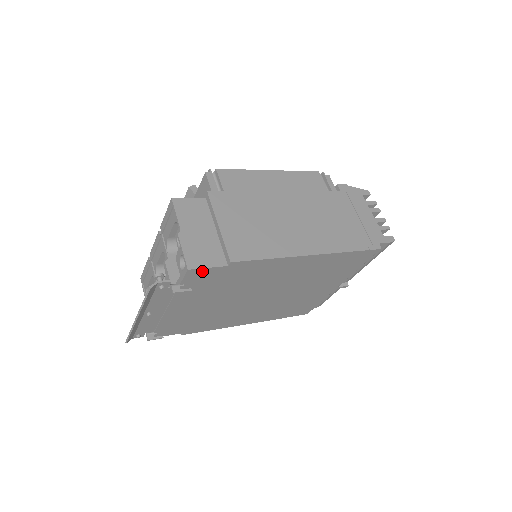
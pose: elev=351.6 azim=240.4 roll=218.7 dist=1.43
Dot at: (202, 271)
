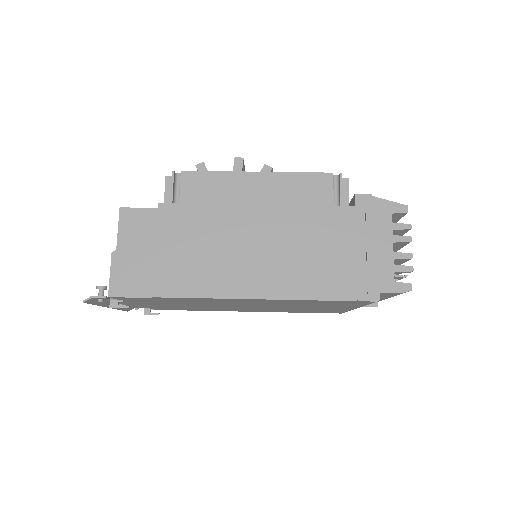
Dot at: (128, 298)
